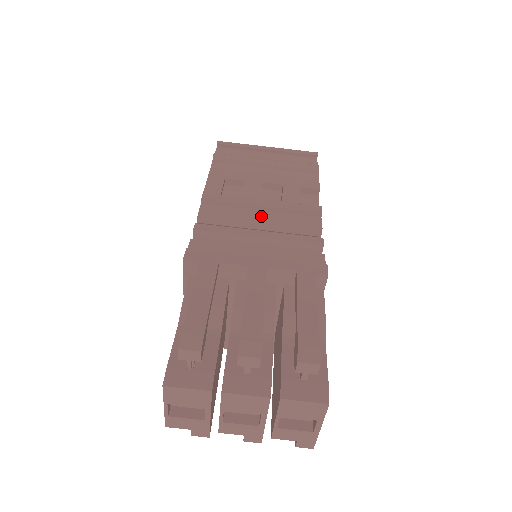
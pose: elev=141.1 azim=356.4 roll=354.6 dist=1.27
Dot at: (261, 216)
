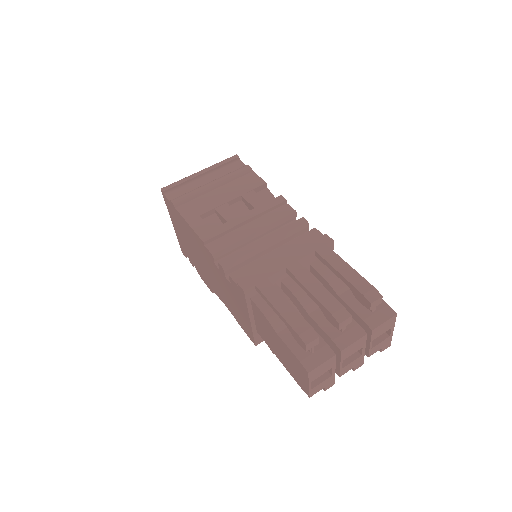
Dot at: (252, 228)
